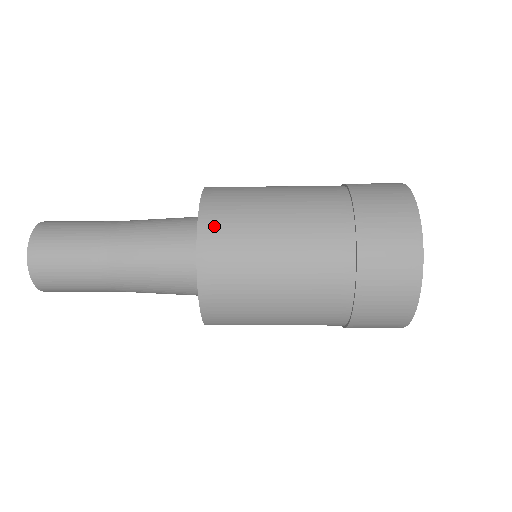
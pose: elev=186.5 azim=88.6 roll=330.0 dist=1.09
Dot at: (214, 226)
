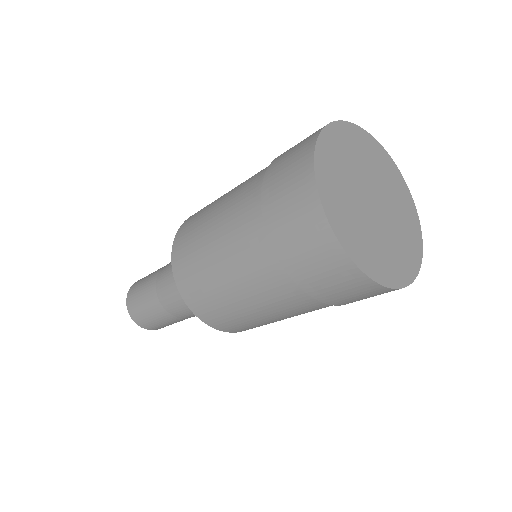
Dot at: (181, 272)
